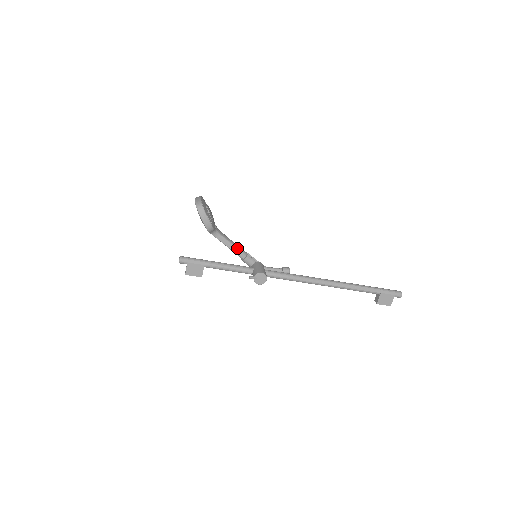
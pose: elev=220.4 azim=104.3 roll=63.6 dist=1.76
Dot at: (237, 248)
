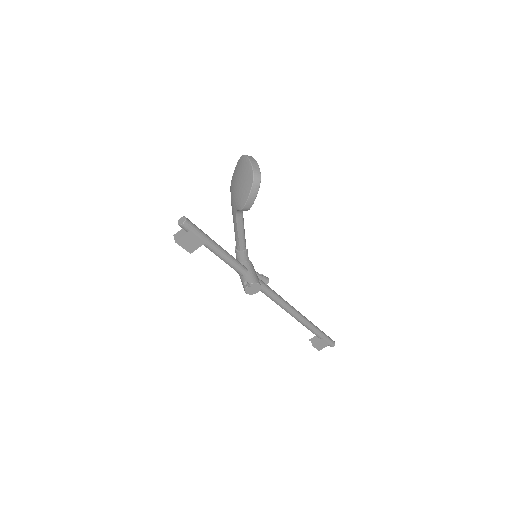
Dot at: (244, 237)
